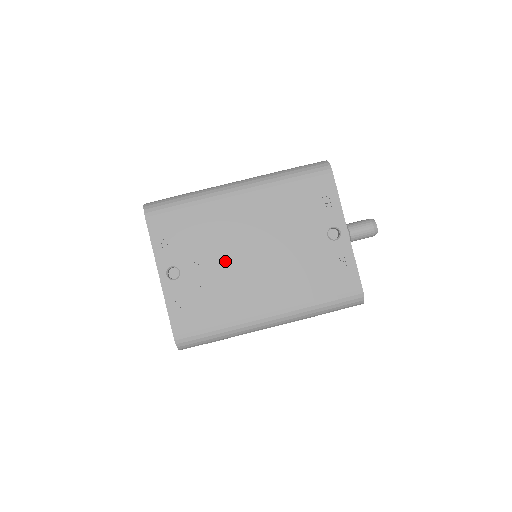
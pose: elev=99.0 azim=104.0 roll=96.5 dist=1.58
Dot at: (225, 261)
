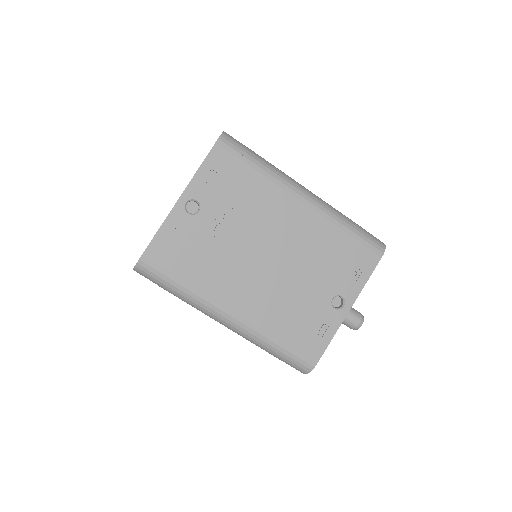
Dot at: (241, 239)
